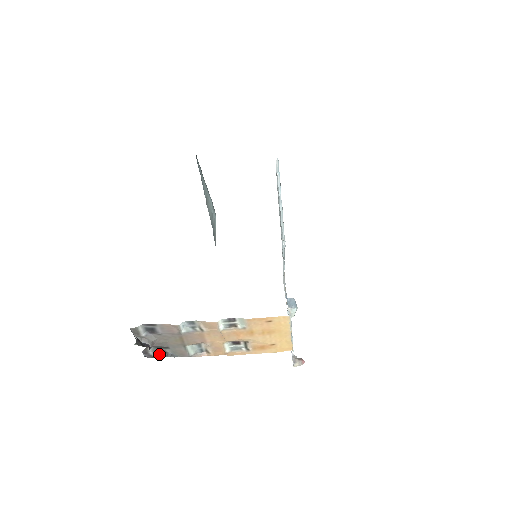
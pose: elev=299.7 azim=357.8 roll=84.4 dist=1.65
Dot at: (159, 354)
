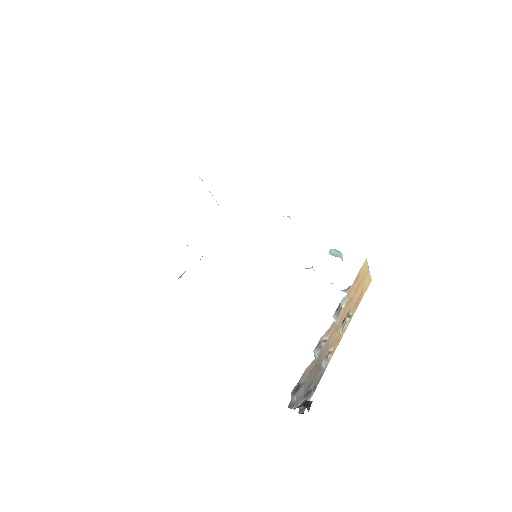
Dot at: (307, 399)
